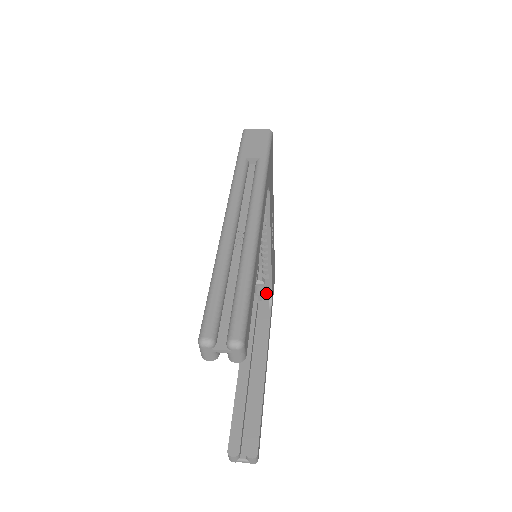
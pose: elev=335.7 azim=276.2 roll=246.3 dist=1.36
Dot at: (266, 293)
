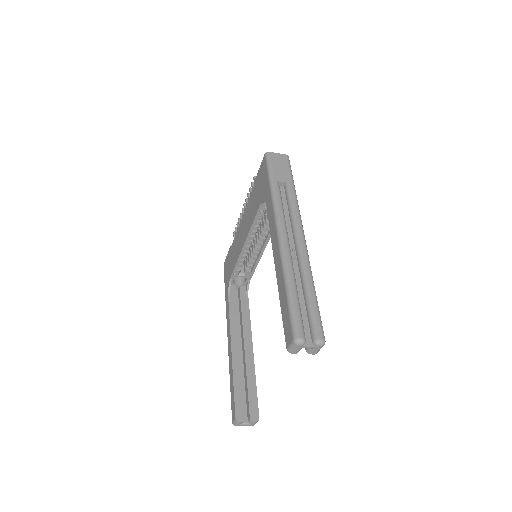
Dot at: (243, 283)
